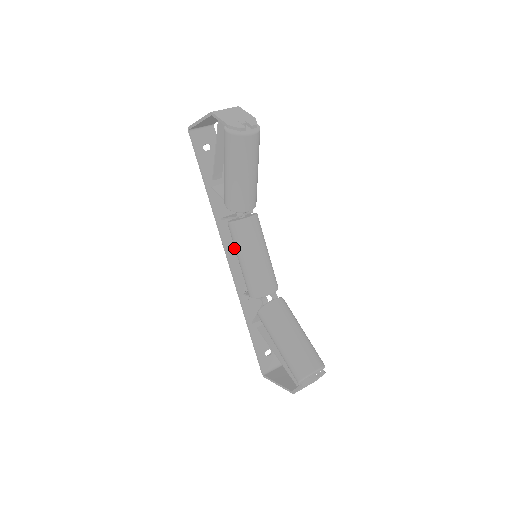
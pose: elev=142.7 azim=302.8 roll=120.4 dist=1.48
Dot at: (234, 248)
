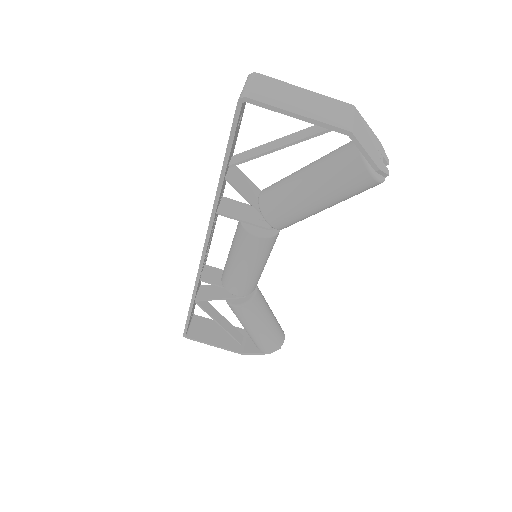
Dot at: (210, 238)
